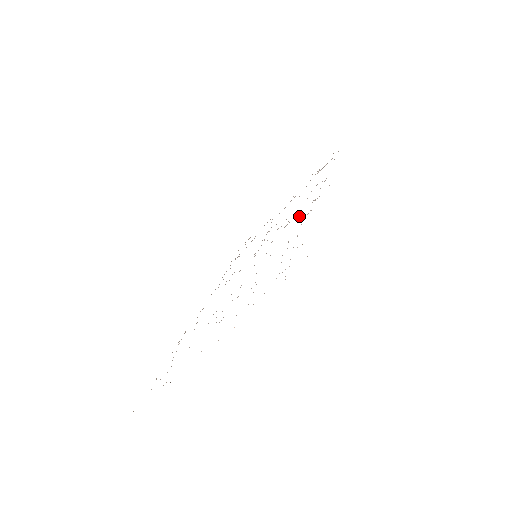
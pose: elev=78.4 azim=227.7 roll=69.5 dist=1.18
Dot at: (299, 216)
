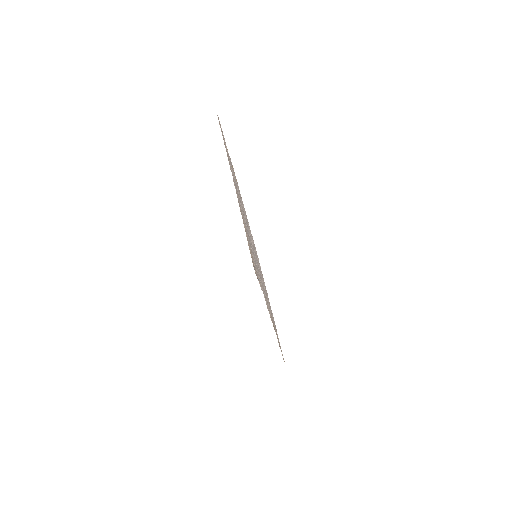
Dot at: occluded
